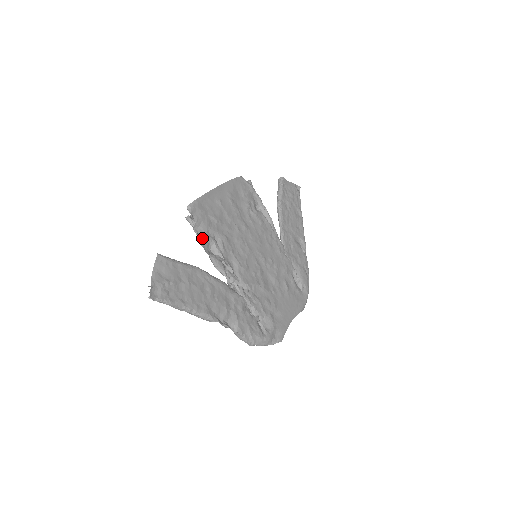
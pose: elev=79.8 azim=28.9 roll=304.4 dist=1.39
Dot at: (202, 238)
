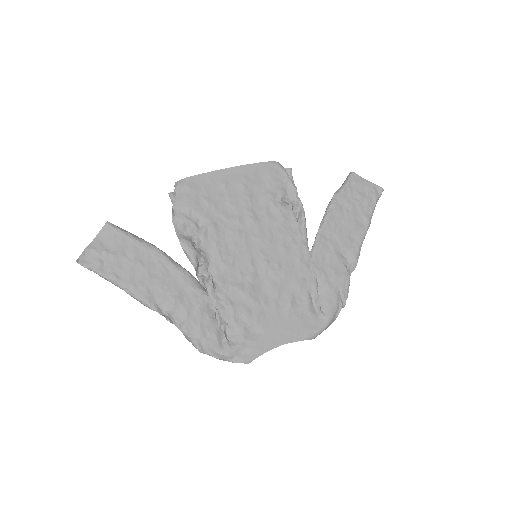
Dot at: (178, 219)
